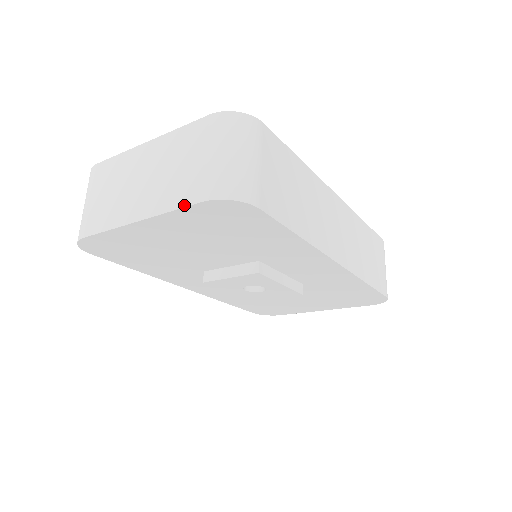
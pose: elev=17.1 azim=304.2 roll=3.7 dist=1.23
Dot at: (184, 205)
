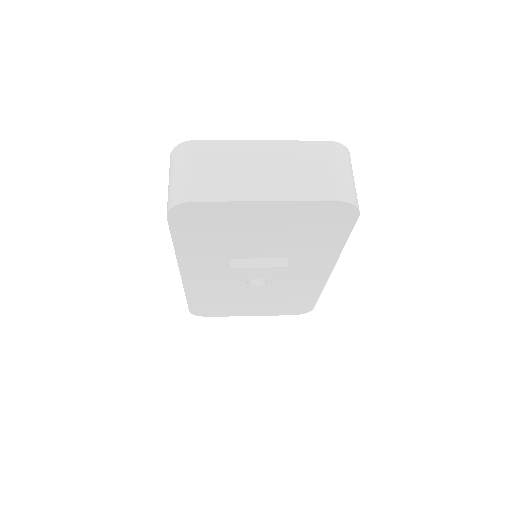
Dot at: (319, 199)
